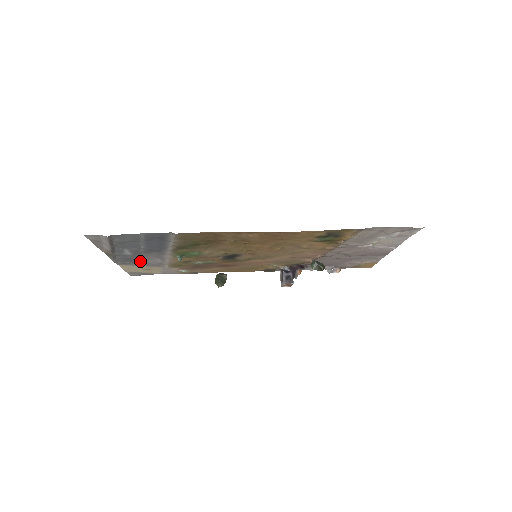
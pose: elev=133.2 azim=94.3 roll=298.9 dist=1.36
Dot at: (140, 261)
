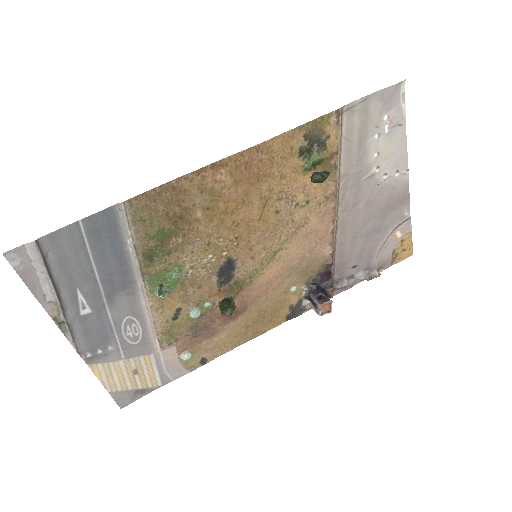
Dot at: (114, 339)
